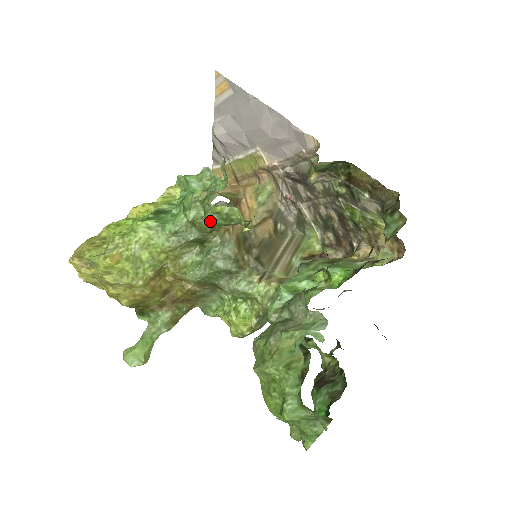
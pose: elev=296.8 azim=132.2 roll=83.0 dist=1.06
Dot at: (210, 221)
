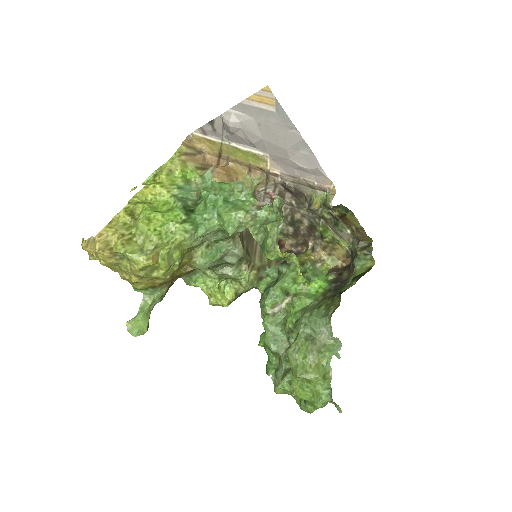
Dot at: (271, 259)
